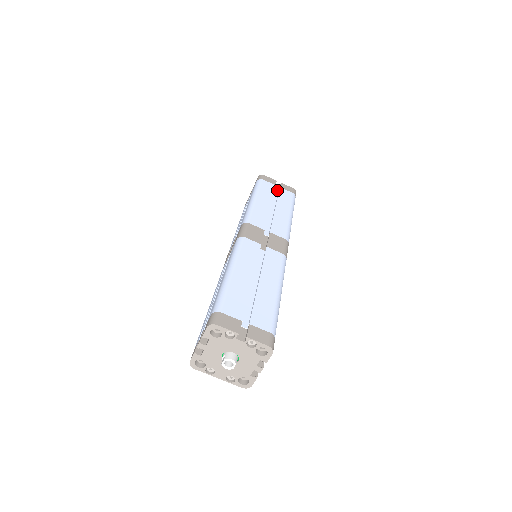
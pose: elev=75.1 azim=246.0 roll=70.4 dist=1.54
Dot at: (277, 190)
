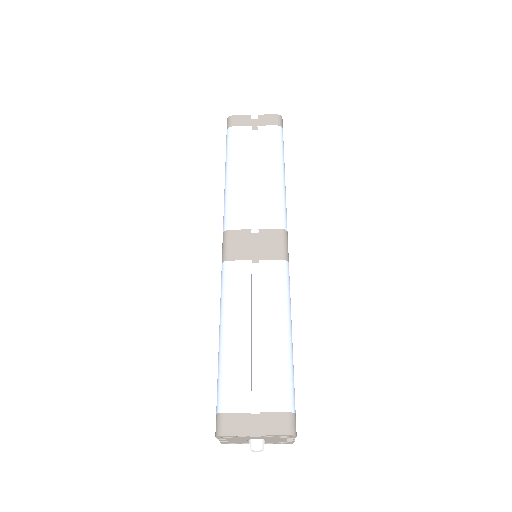
Dot at: (256, 130)
